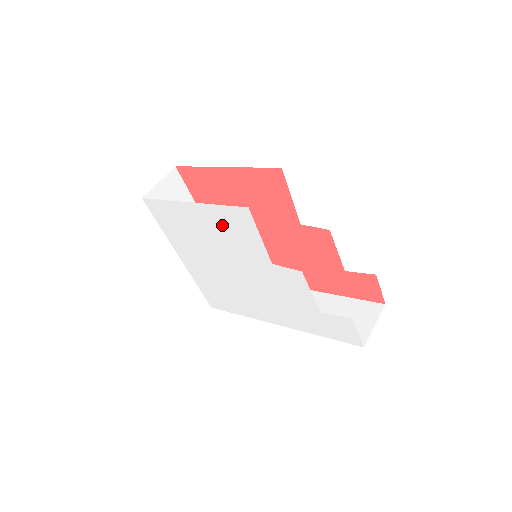
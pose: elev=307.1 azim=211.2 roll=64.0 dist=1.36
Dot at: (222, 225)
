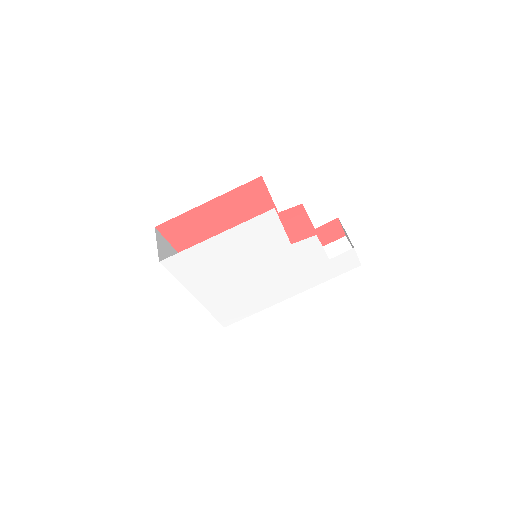
Dot at: (247, 238)
